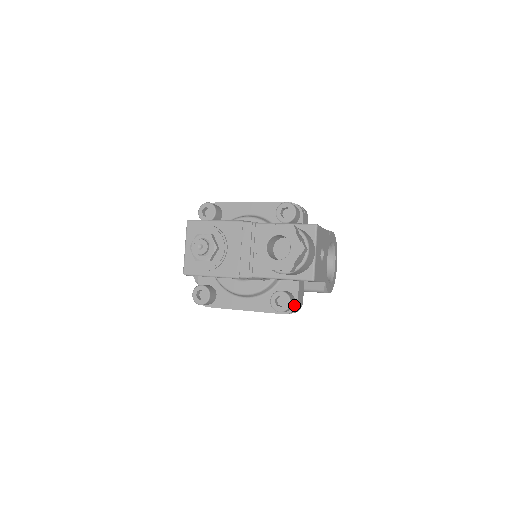
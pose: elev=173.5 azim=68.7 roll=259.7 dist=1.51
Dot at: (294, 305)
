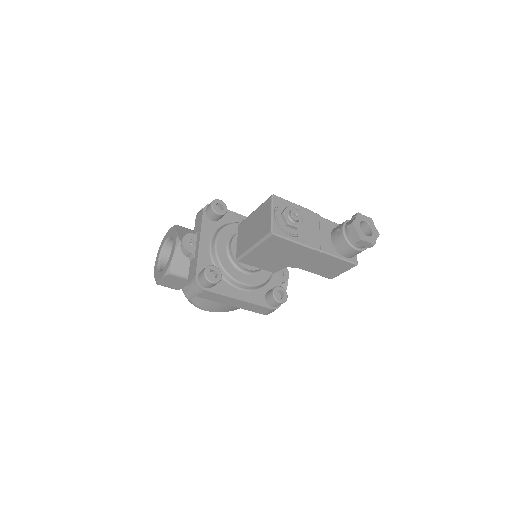
Dot at: occluded
